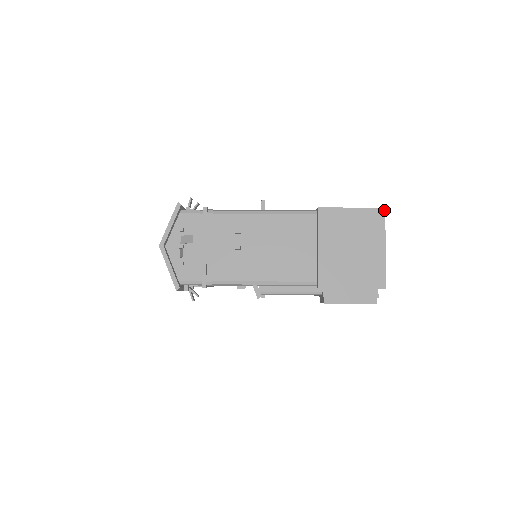
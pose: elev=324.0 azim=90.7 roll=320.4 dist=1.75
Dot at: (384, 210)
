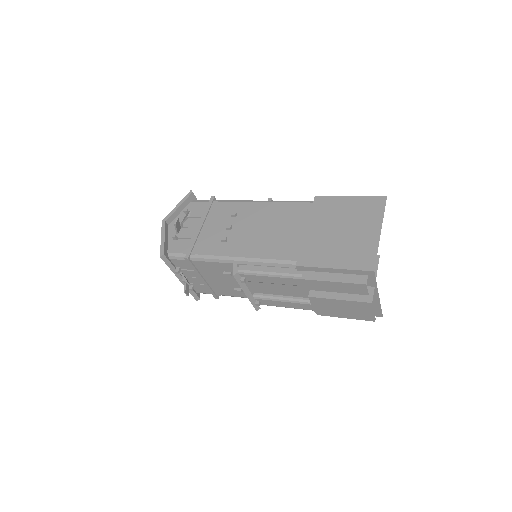
Dot at: (385, 198)
